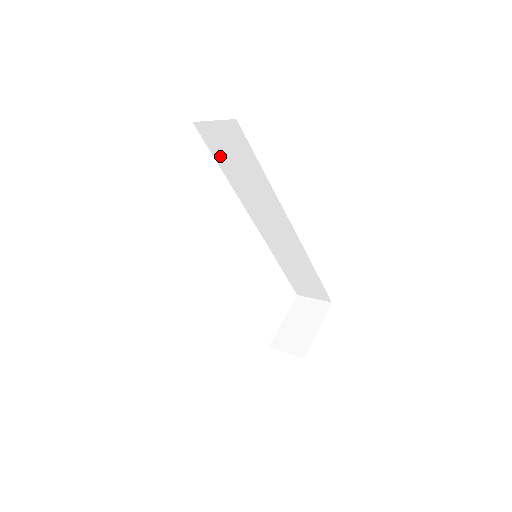
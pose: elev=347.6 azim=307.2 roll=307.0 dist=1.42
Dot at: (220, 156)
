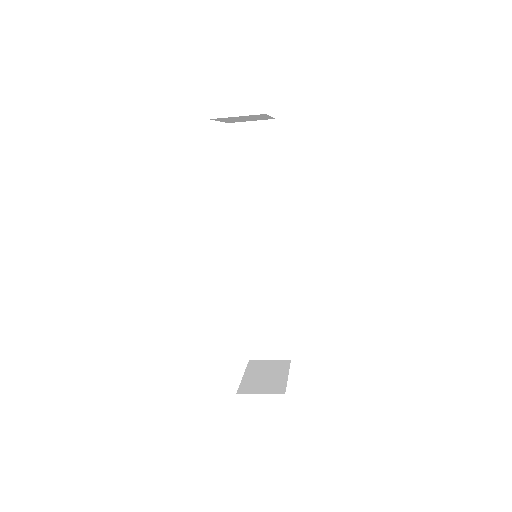
Dot at: (239, 160)
